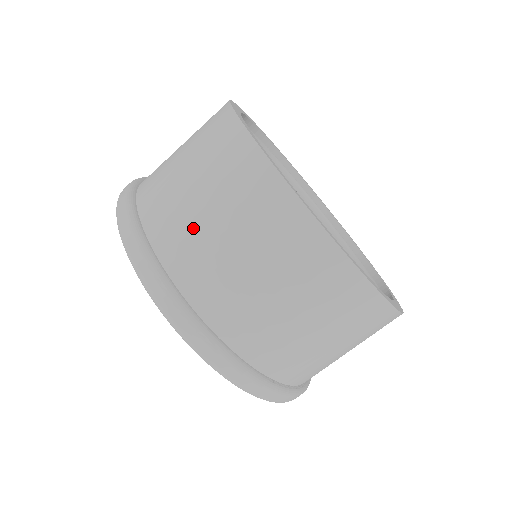
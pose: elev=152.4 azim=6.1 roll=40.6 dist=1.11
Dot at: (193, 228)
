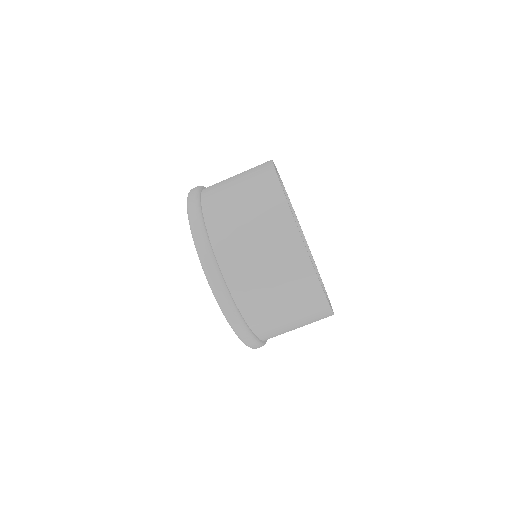
Dot at: (243, 250)
